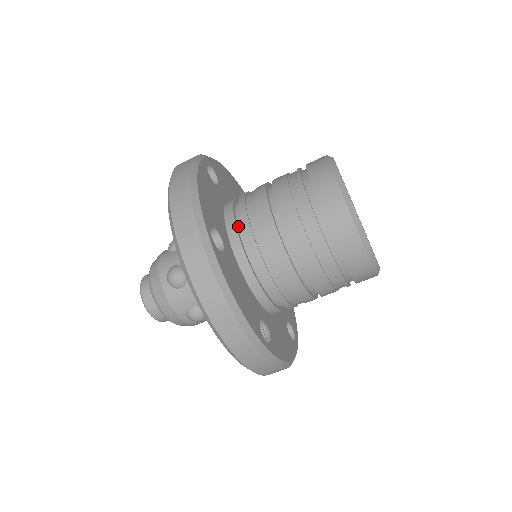
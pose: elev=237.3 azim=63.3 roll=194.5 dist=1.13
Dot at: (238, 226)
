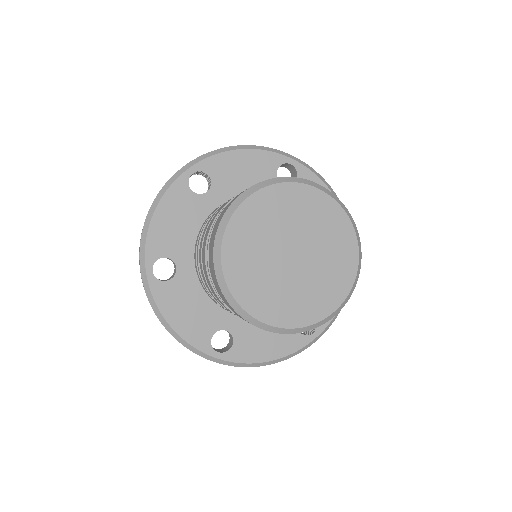
Dot at: occluded
